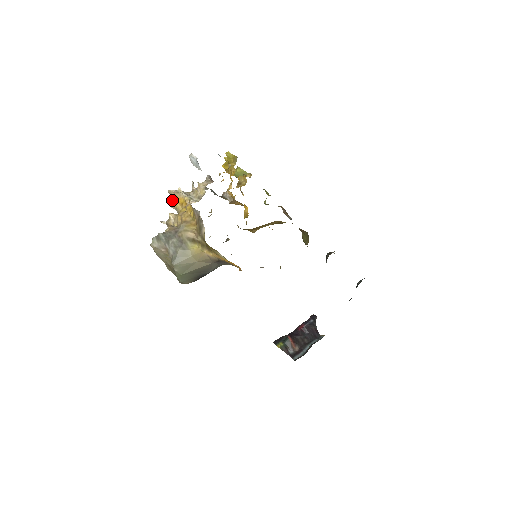
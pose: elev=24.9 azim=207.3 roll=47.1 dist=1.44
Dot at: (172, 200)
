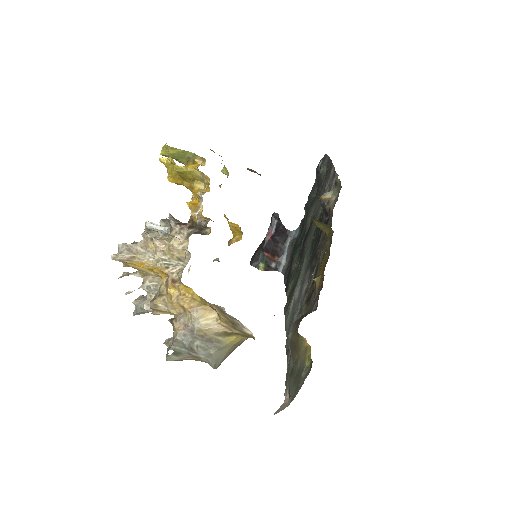
Dot at: (123, 263)
